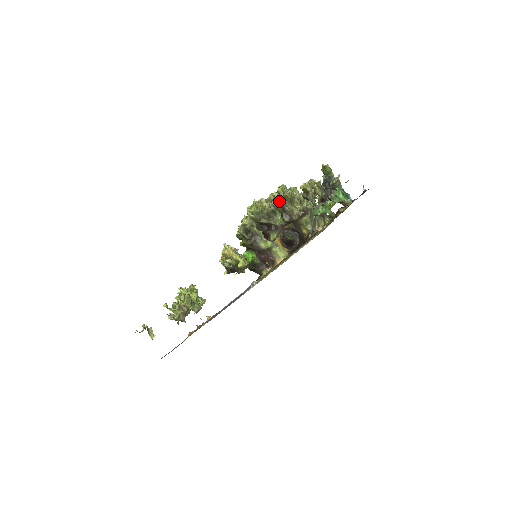
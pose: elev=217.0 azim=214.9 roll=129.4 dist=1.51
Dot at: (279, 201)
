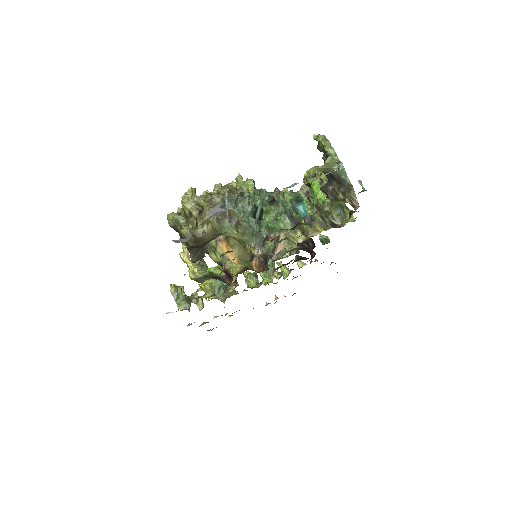
Dot at: (170, 217)
